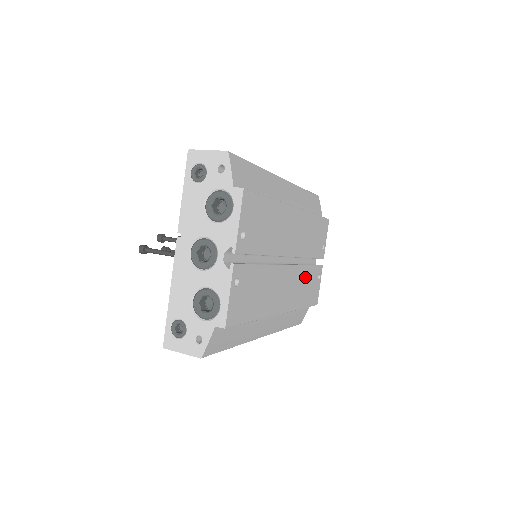
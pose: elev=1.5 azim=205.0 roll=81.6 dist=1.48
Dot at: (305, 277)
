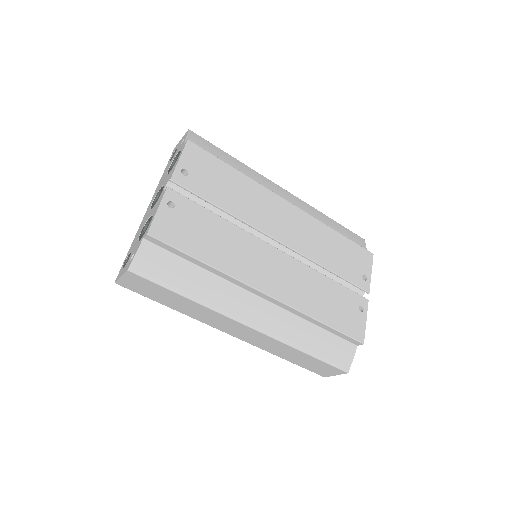
Dot at: (322, 286)
